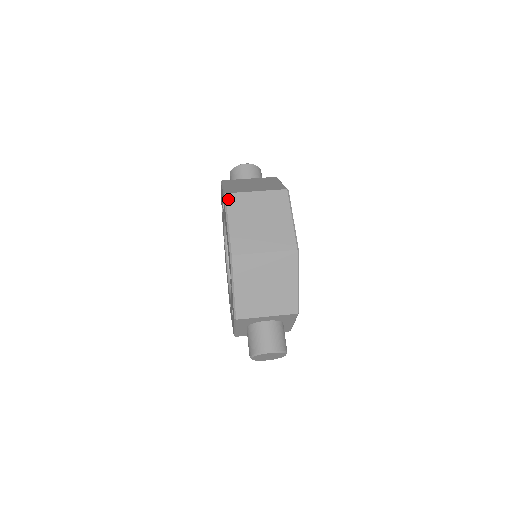
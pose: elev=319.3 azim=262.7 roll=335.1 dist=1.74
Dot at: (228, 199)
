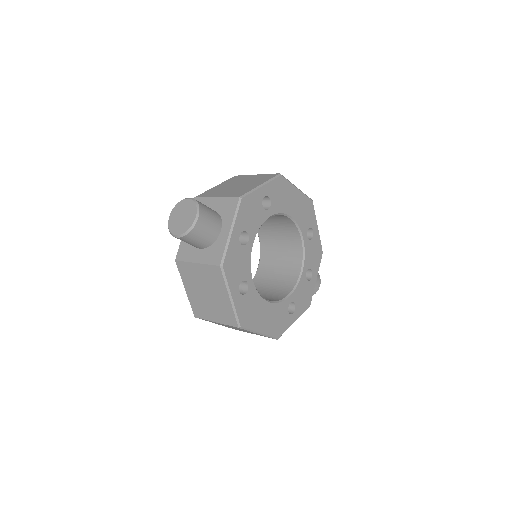
Dot at: occluded
